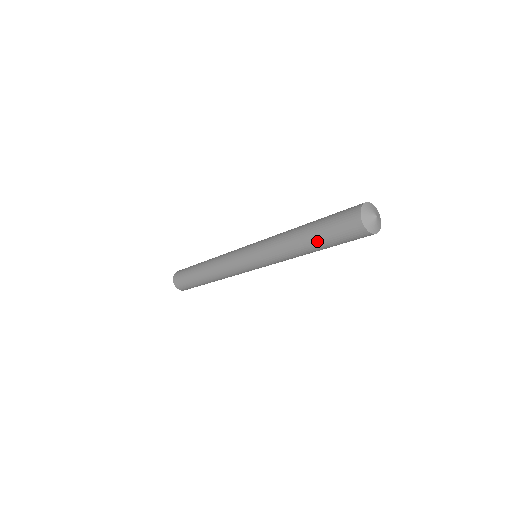
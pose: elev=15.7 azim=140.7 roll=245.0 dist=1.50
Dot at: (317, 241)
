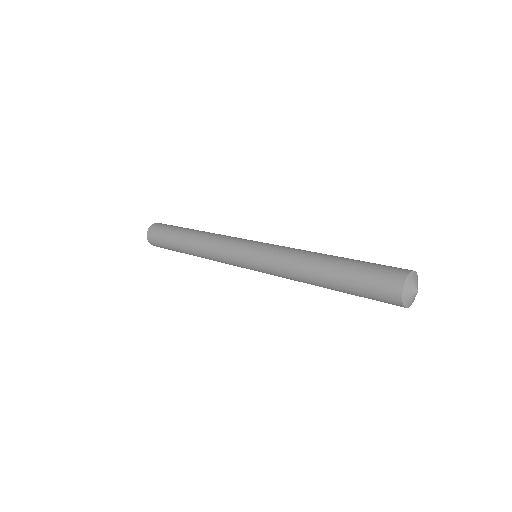
Dot at: occluded
